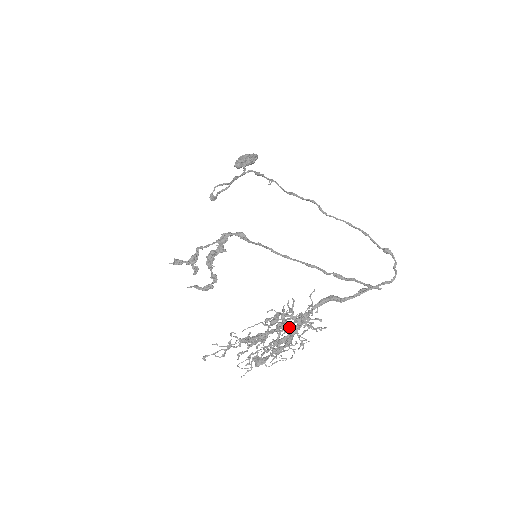
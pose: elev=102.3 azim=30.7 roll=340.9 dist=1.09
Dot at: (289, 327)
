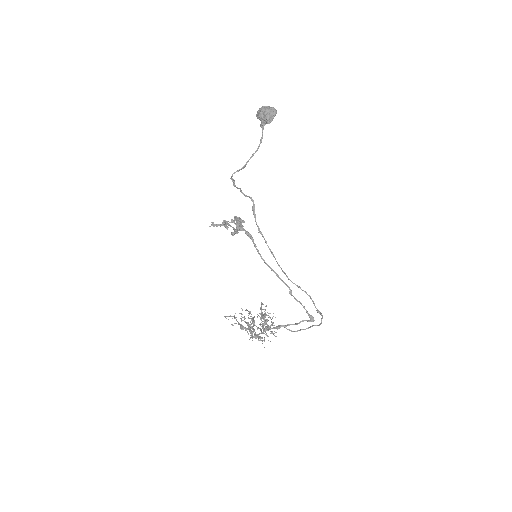
Dot at: (256, 337)
